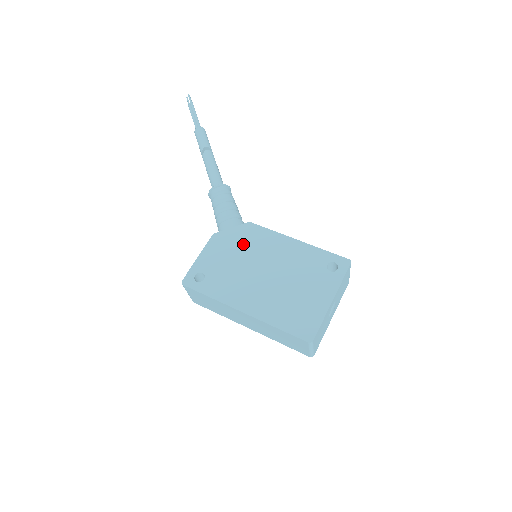
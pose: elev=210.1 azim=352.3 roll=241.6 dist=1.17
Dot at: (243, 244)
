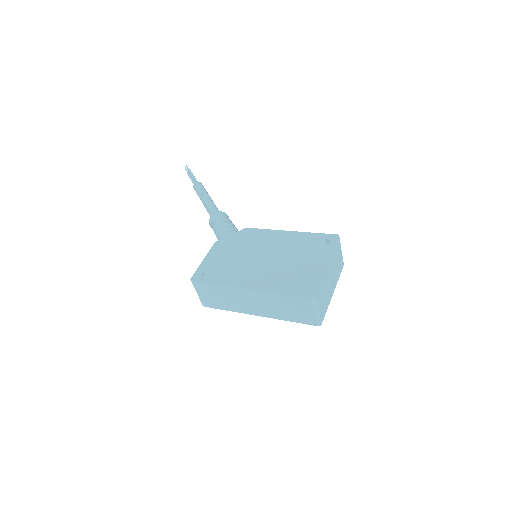
Dot at: (242, 243)
